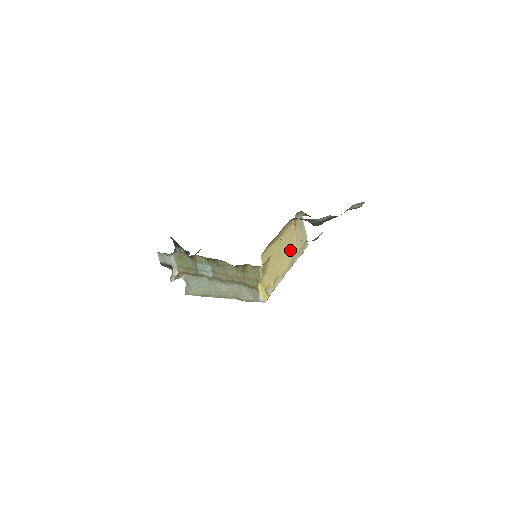
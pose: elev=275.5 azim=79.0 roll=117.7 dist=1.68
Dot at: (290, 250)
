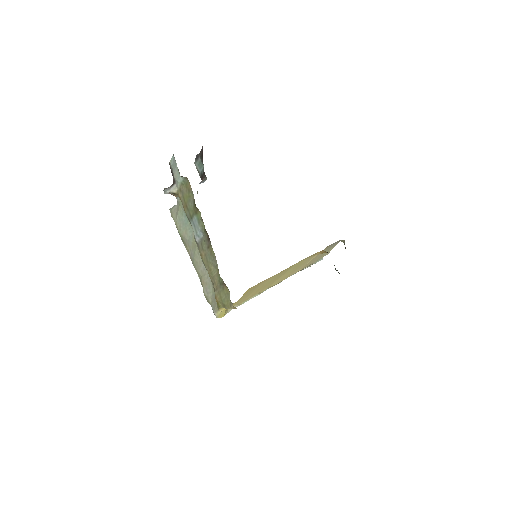
Dot at: (294, 271)
